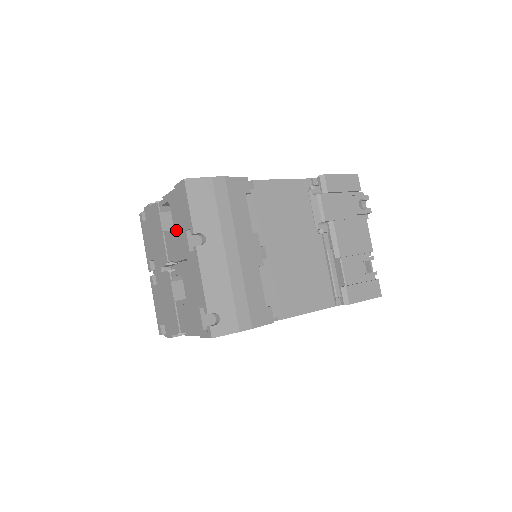
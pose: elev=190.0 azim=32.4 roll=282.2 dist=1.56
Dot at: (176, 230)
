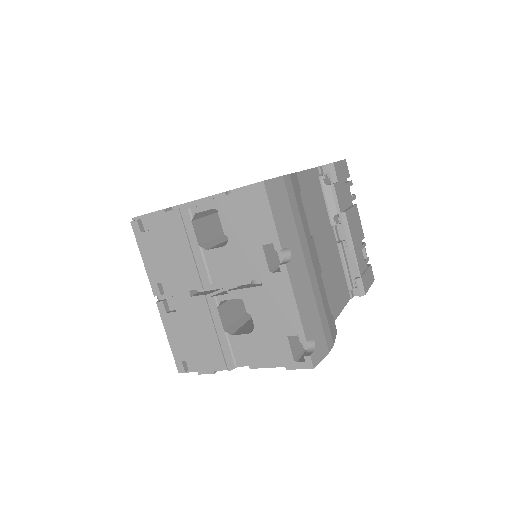
Dot at: (236, 244)
